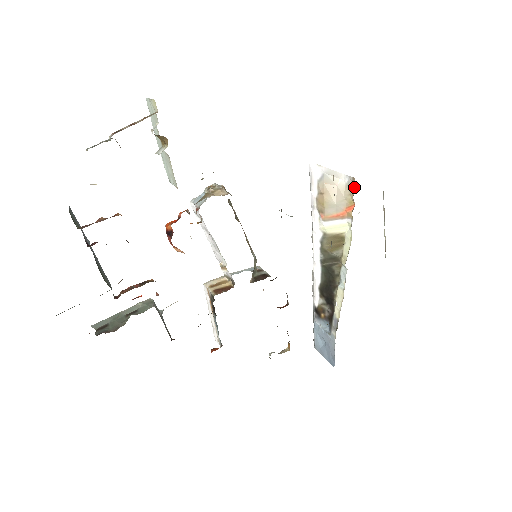
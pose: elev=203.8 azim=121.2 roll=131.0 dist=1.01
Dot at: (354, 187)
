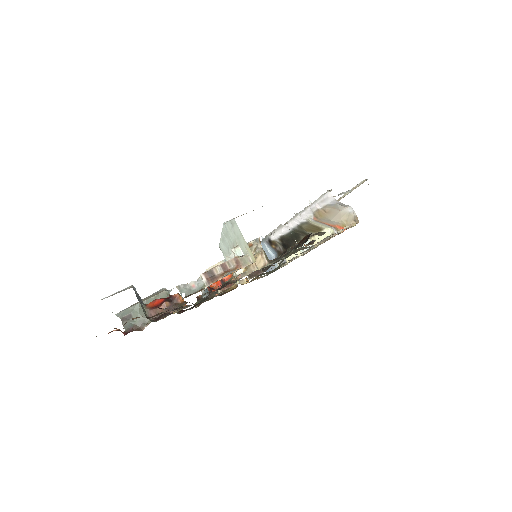
Dot at: (353, 220)
